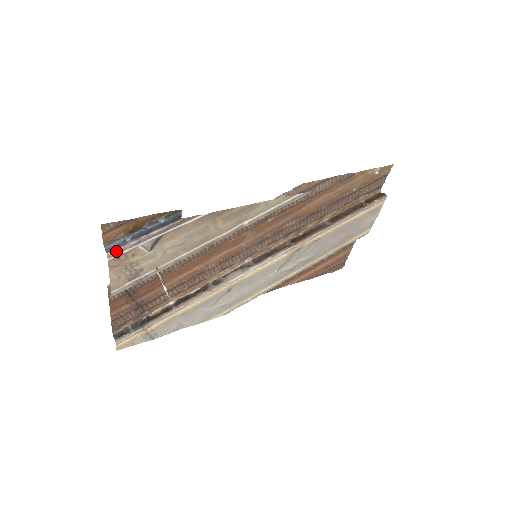
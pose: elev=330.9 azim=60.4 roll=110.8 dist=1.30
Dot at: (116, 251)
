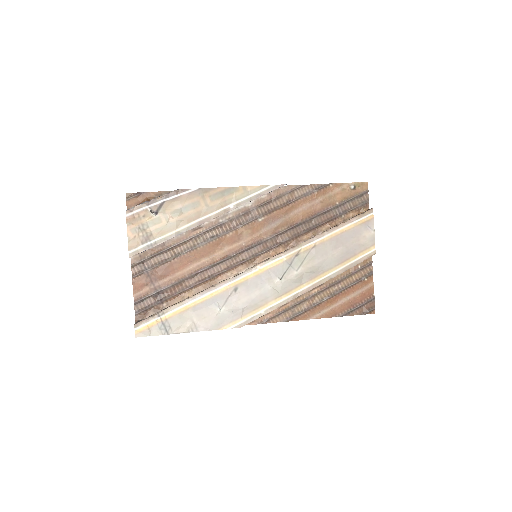
Dot at: (132, 210)
